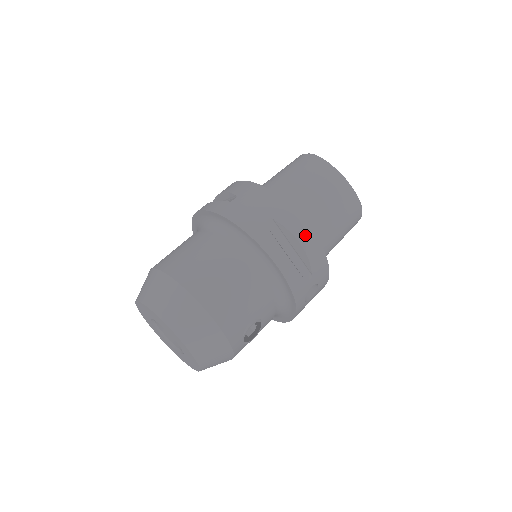
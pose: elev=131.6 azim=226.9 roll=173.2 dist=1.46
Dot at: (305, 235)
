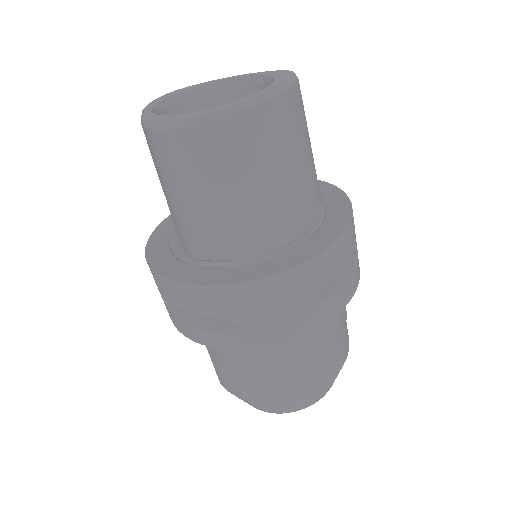
Dot at: (341, 250)
